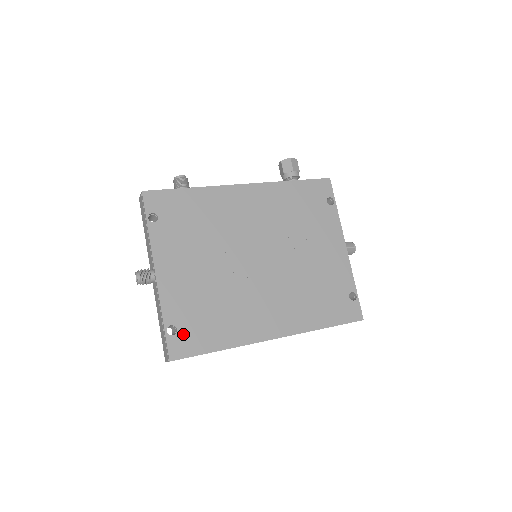
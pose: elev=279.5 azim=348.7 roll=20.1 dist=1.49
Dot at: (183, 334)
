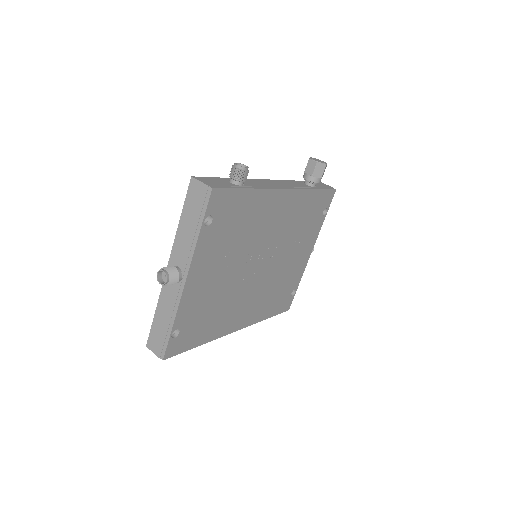
Dot at: (182, 336)
